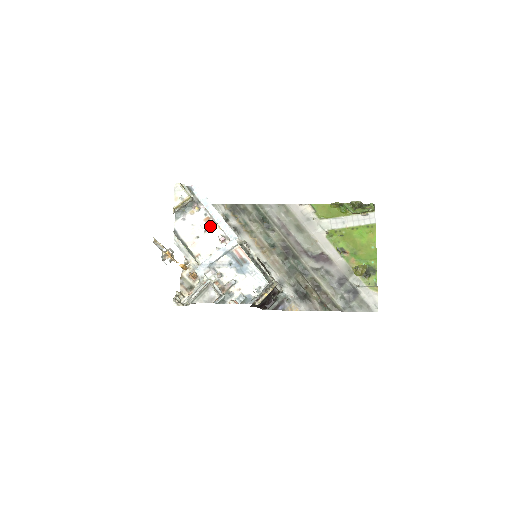
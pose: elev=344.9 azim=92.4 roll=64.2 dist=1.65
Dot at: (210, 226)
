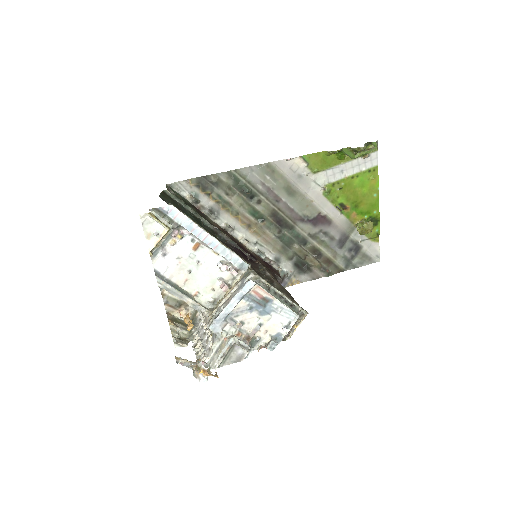
Dot at: (202, 254)
